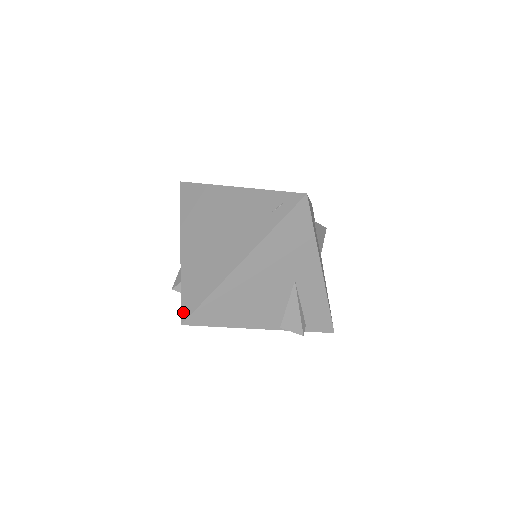
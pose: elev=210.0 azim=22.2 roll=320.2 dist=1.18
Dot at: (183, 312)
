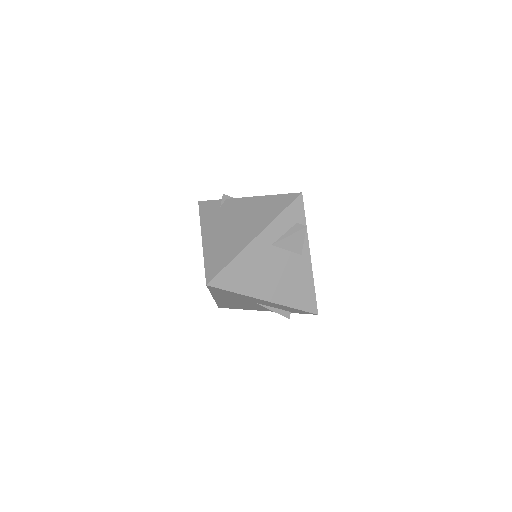
Dot at: occluded
